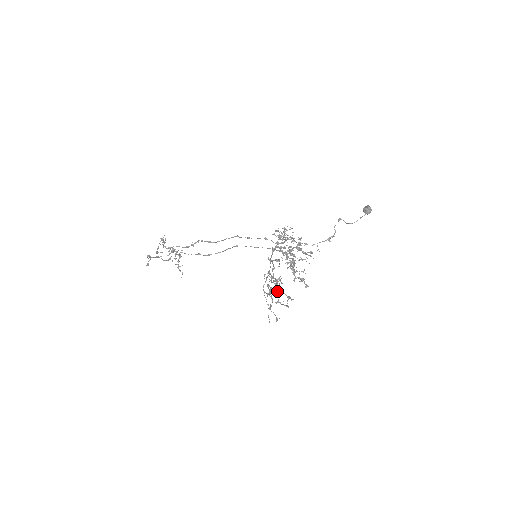
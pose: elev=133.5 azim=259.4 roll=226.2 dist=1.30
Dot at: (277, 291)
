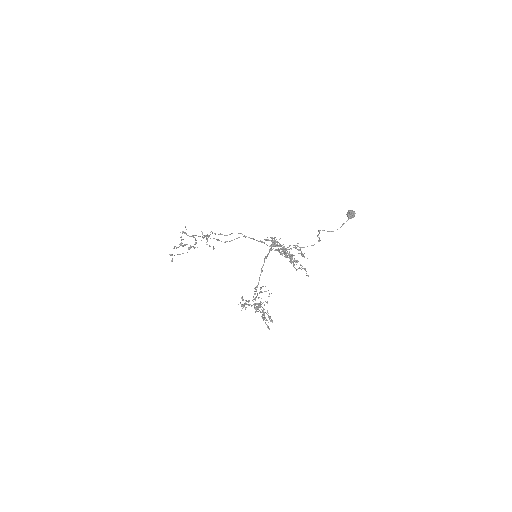
Dot at: occluded
